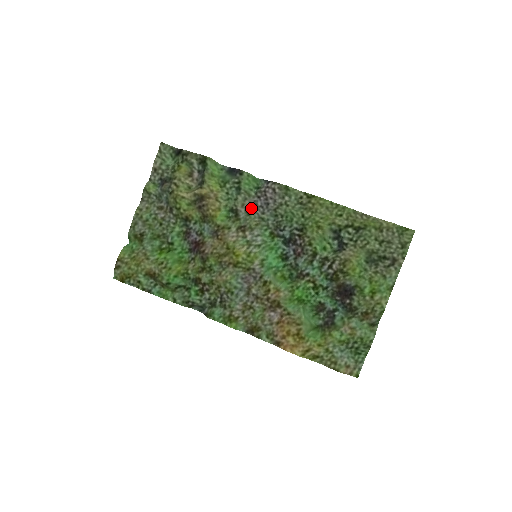
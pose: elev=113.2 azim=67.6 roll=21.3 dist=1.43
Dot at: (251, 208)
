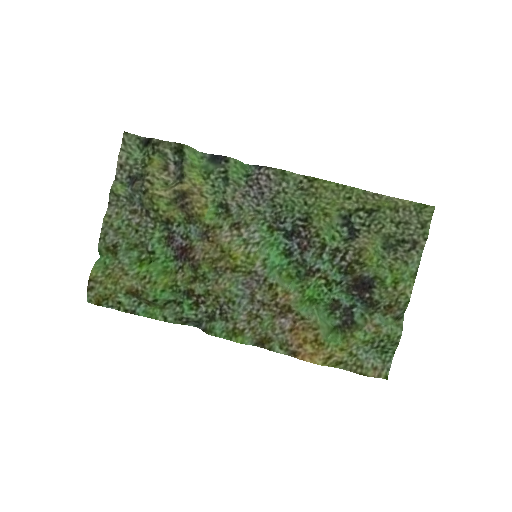
Dot at: (243, 200)
